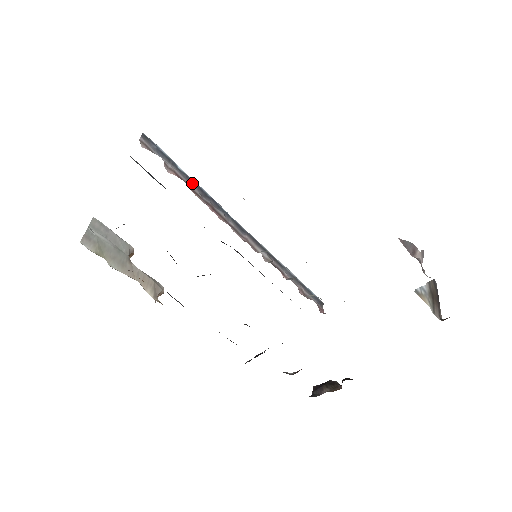
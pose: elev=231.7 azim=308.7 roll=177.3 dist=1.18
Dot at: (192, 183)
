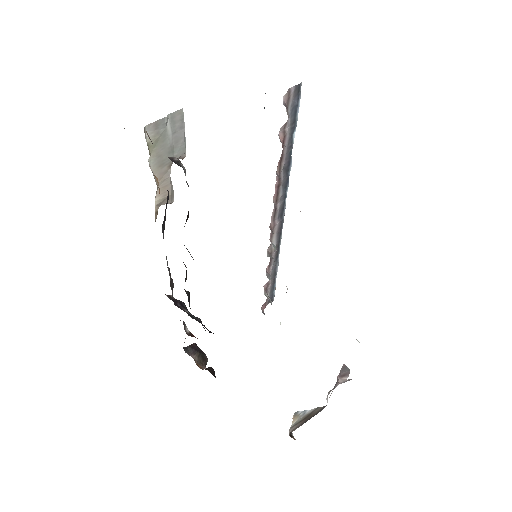
Dot at: (288, 154)
